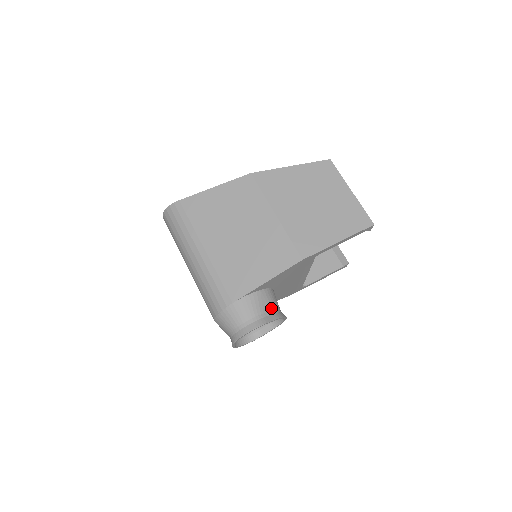
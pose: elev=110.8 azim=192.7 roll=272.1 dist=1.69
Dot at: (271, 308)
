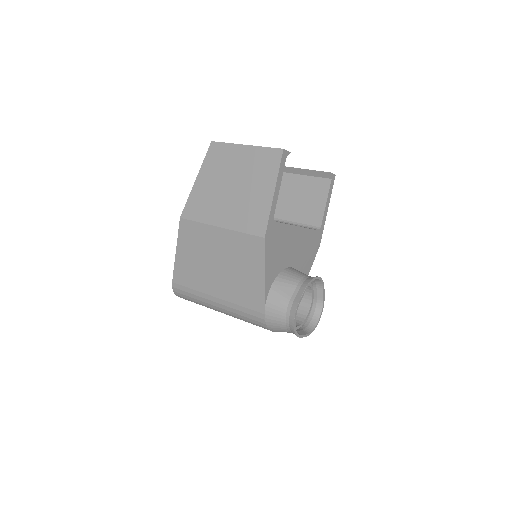
Dot at: (294, 287)
